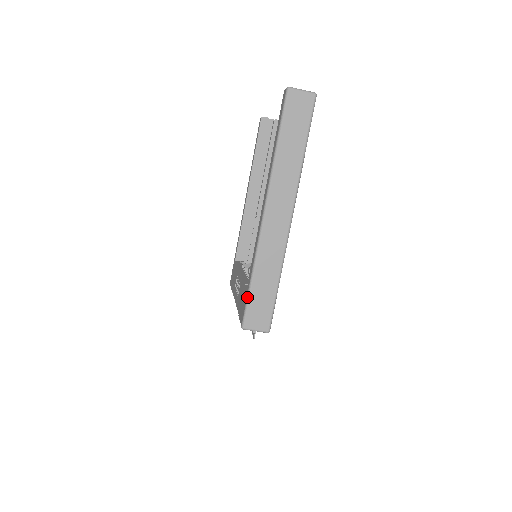
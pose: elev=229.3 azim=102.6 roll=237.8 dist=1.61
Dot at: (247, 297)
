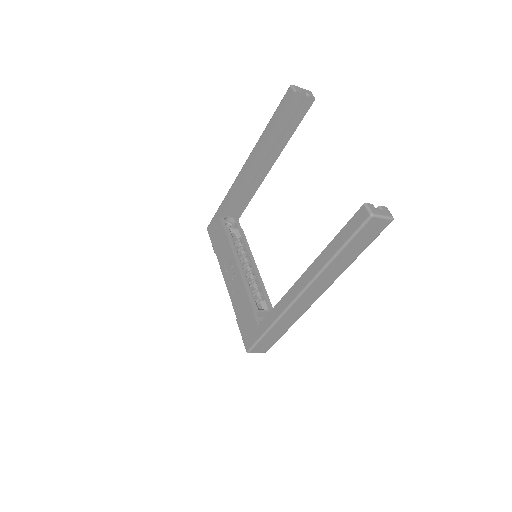
Dot at: (259, 339)
